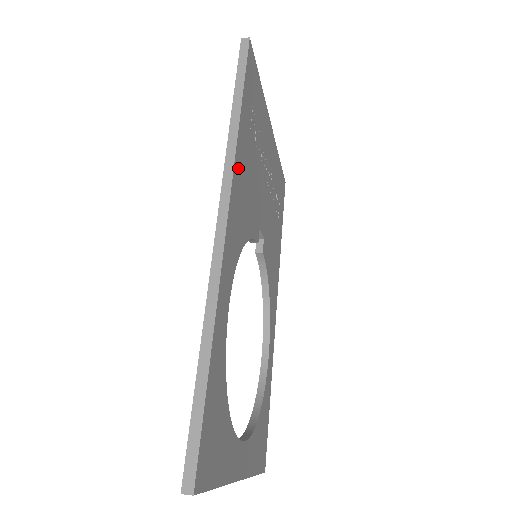
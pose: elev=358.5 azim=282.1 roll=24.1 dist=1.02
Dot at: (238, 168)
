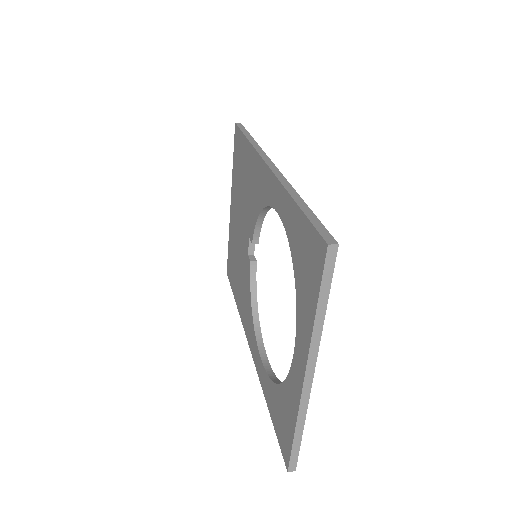
Dot at: occluded
